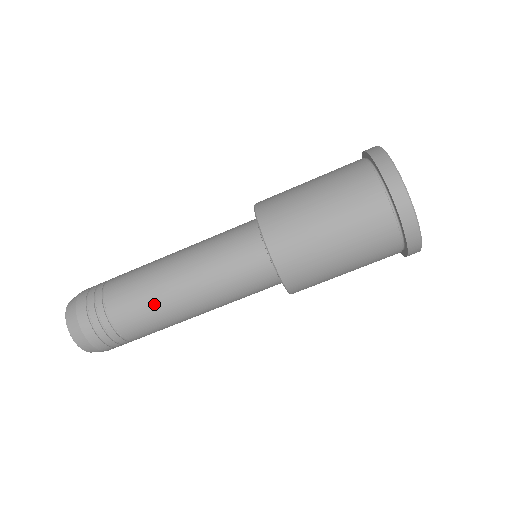
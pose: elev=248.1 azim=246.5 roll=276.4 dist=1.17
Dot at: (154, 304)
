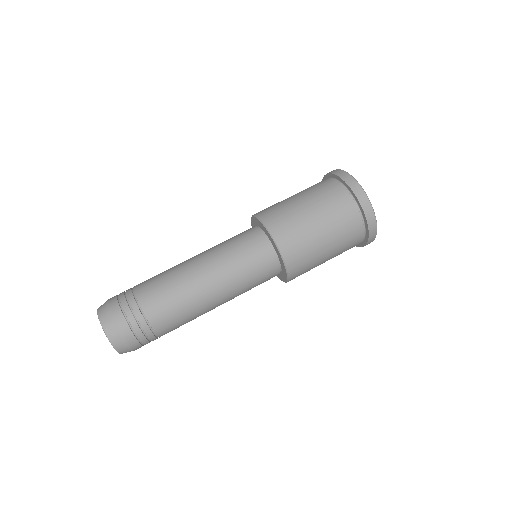
Dot at: (173, 276)
